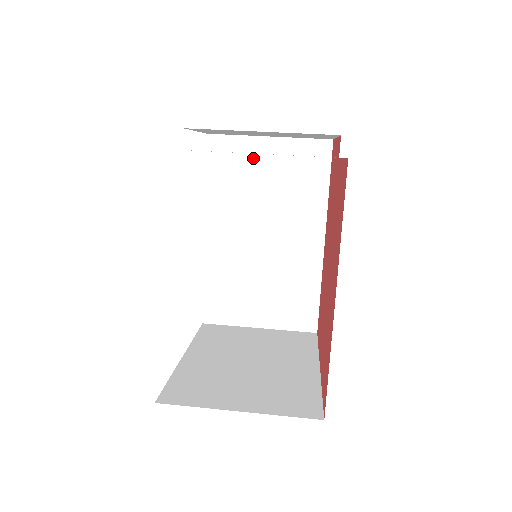
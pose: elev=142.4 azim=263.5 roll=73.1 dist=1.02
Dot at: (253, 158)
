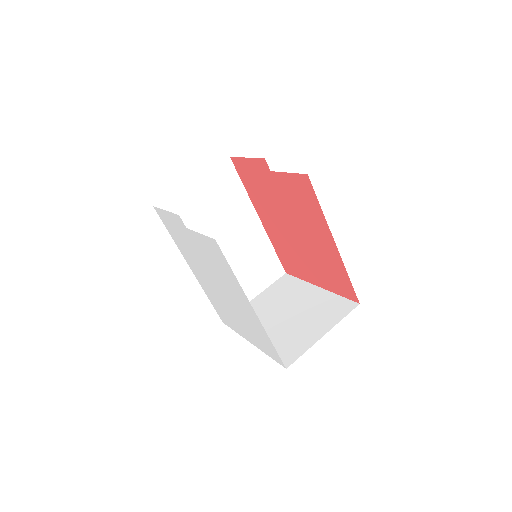
Dot at: (191, 201)
